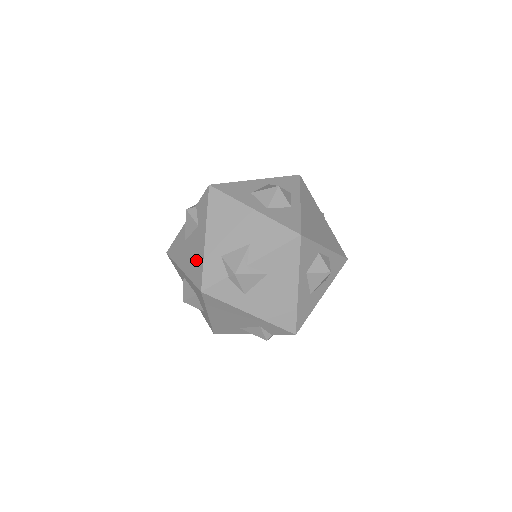
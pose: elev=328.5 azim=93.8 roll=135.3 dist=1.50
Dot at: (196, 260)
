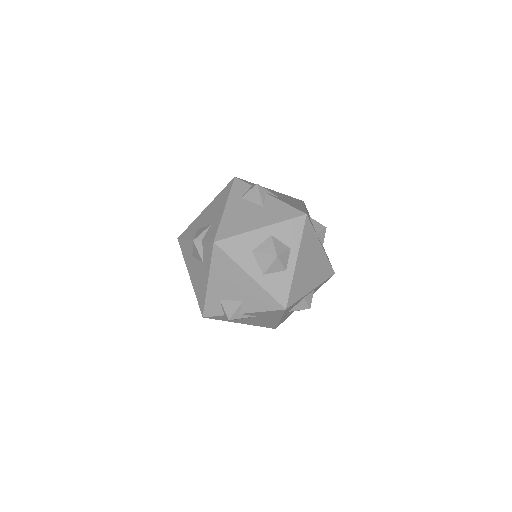
Dot at: (200, 288)
